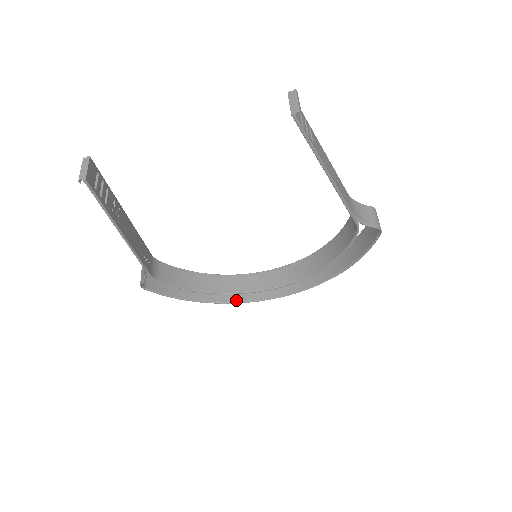
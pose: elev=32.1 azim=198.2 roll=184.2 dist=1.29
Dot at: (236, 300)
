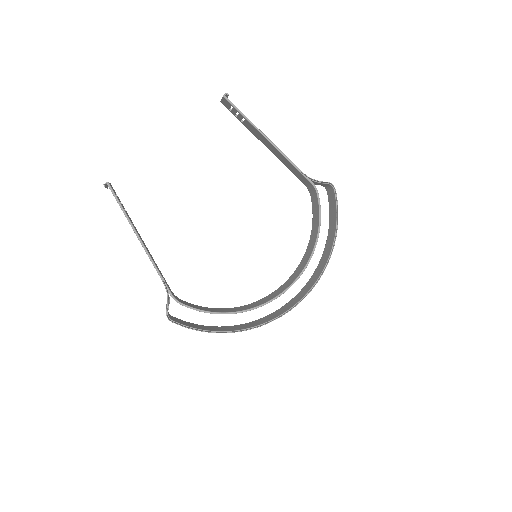
Dot at: (260, 323)
